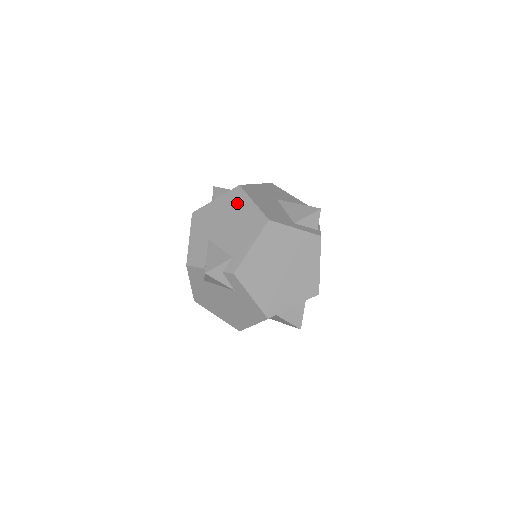
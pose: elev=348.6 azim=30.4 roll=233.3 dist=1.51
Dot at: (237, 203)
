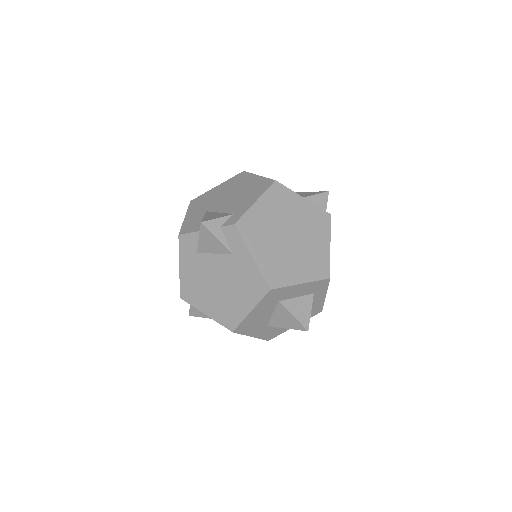
Dot at: (241, 181)
